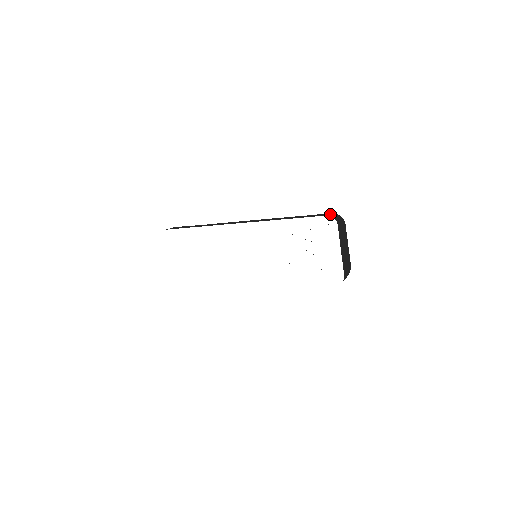
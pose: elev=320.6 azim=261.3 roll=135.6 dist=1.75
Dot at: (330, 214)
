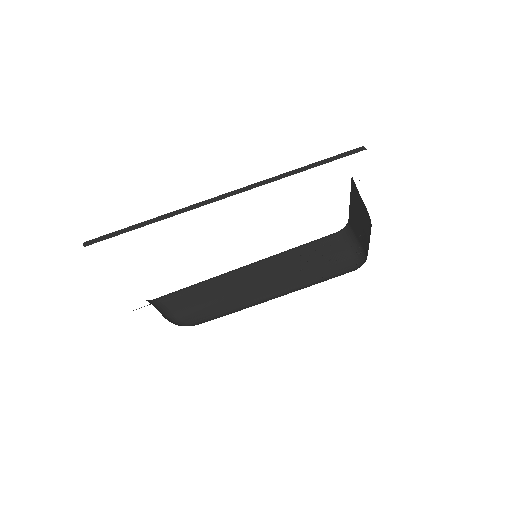
Dot at: occluded
